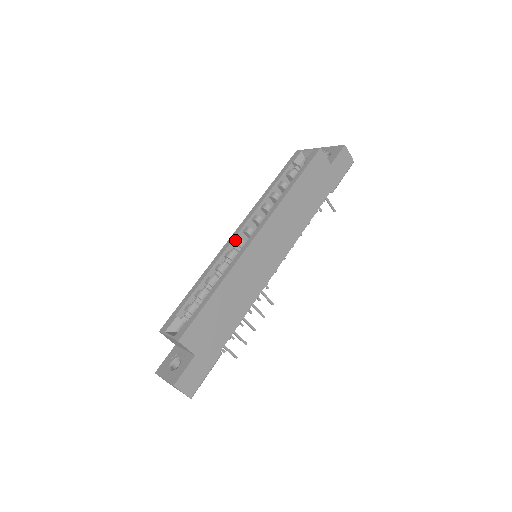
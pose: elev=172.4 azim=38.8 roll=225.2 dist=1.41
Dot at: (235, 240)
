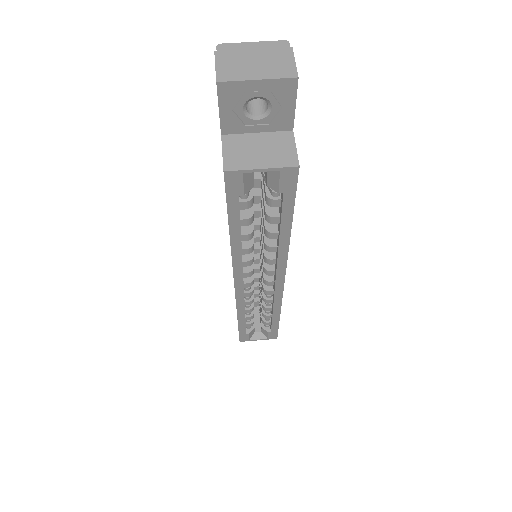
Dot at: (243, 287)
